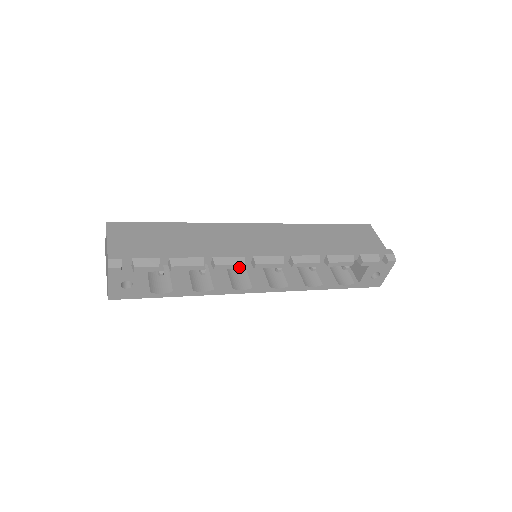
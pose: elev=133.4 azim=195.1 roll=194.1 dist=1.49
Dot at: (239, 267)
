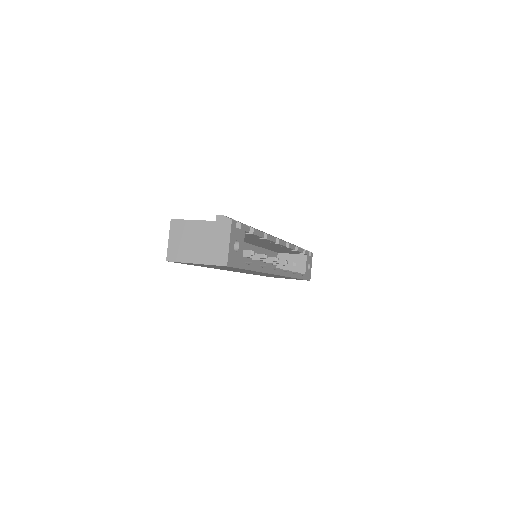
Dot at: (274, 240)
